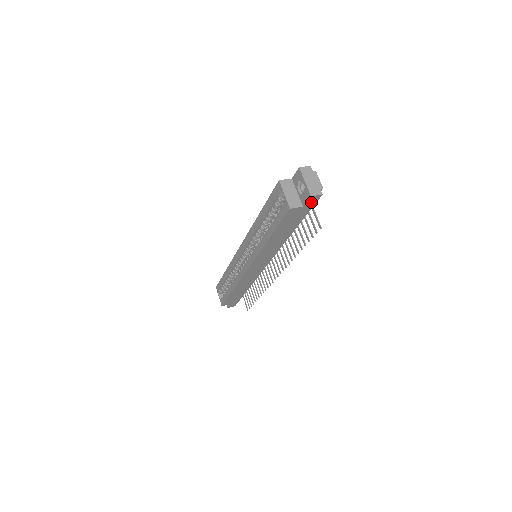
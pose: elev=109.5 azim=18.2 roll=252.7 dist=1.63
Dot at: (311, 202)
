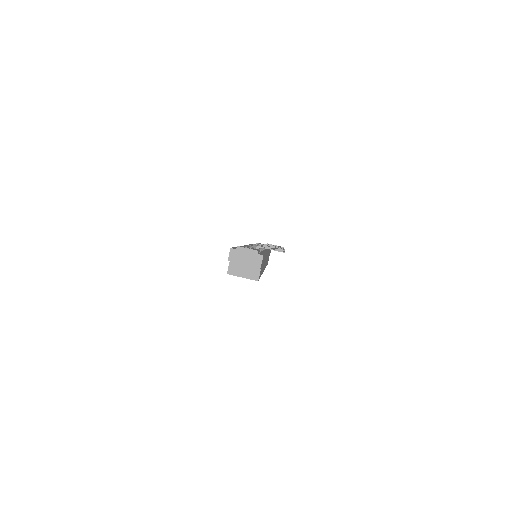
Dot at: (262, 261)
